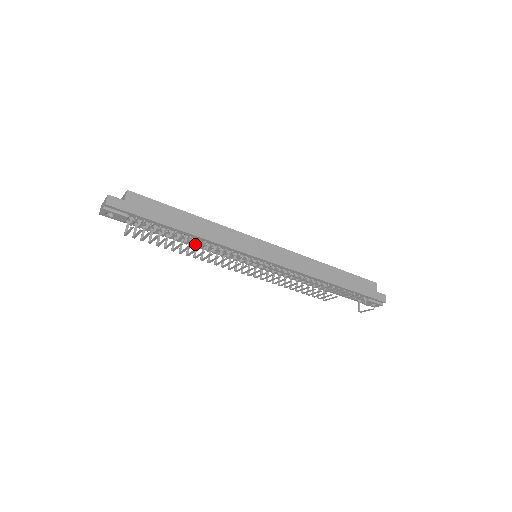
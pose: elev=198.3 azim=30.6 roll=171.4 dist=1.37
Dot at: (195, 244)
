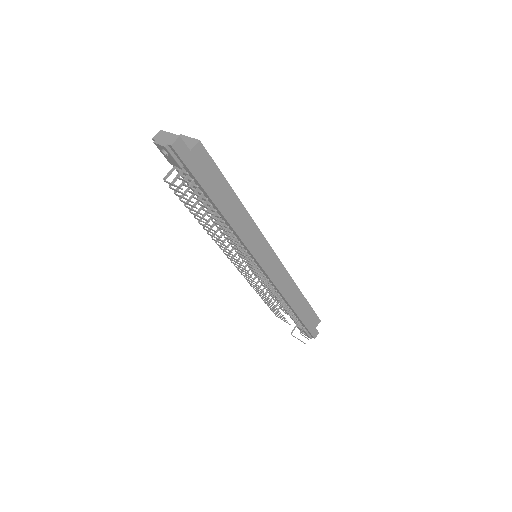
Dot at: (221, 228)
